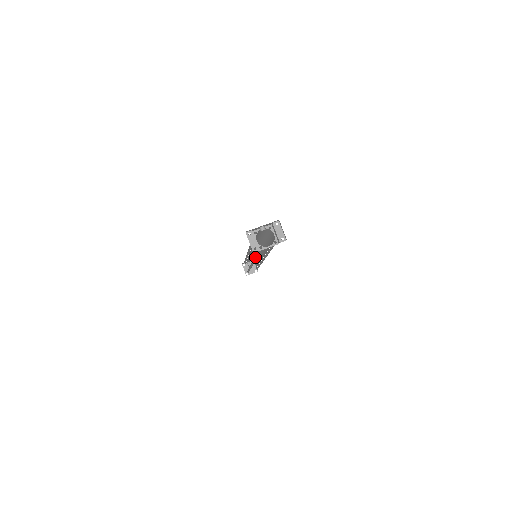
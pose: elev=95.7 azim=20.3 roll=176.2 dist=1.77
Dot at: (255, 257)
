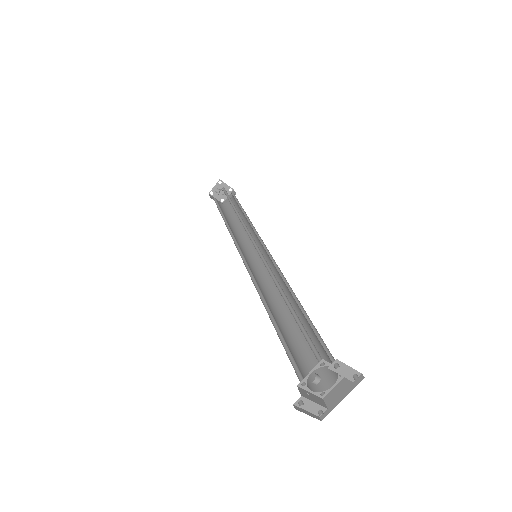
Dot at: (275, 302)
